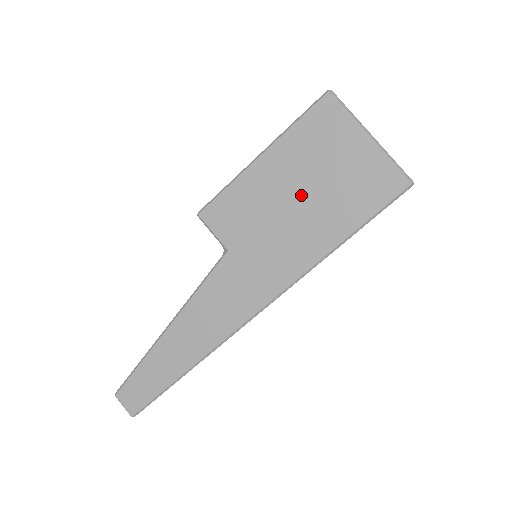
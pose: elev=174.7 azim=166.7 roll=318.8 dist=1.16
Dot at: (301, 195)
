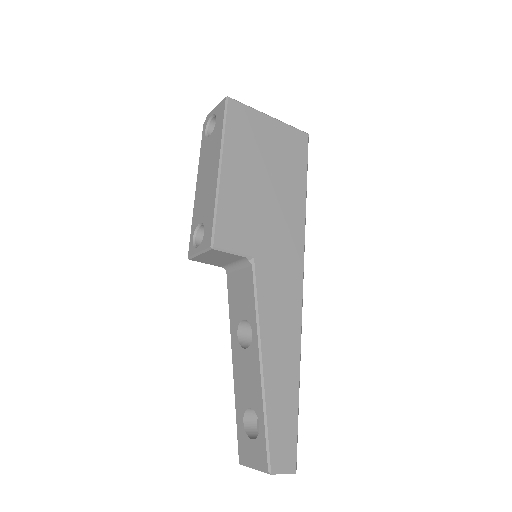
Dot at: (265, 180)
